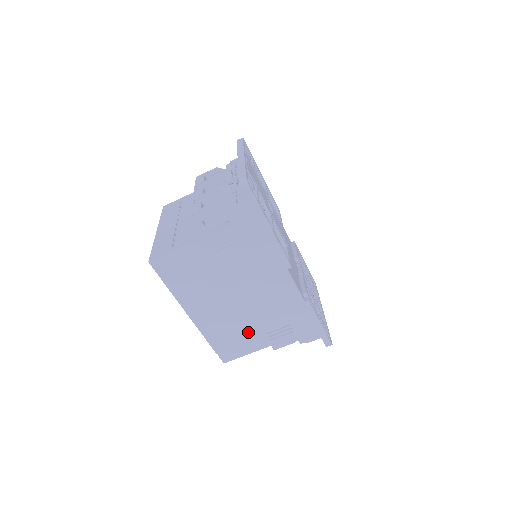
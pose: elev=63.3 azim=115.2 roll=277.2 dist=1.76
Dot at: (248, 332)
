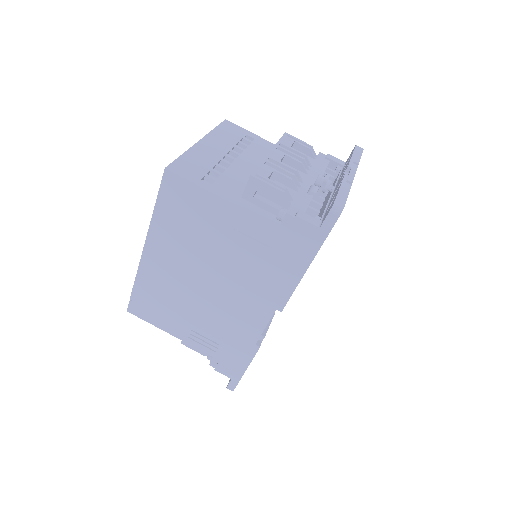
Dot at: (179, 313)
